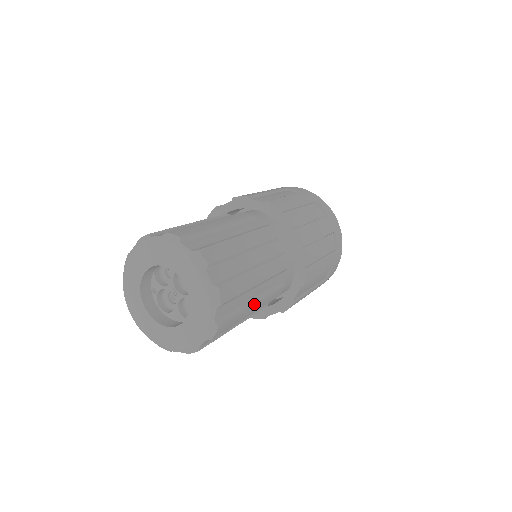
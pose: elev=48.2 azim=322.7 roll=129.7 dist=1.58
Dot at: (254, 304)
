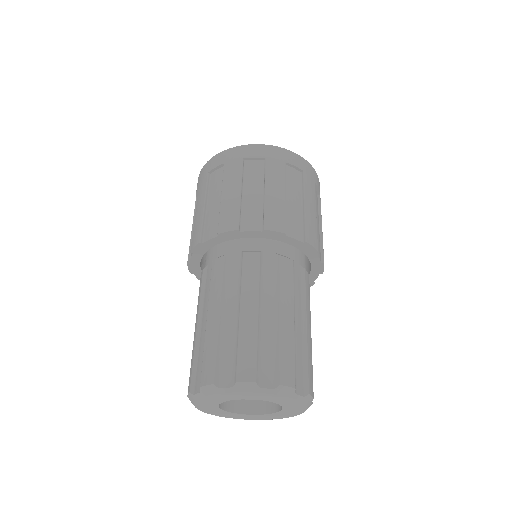
Dot at: (306, 328)
